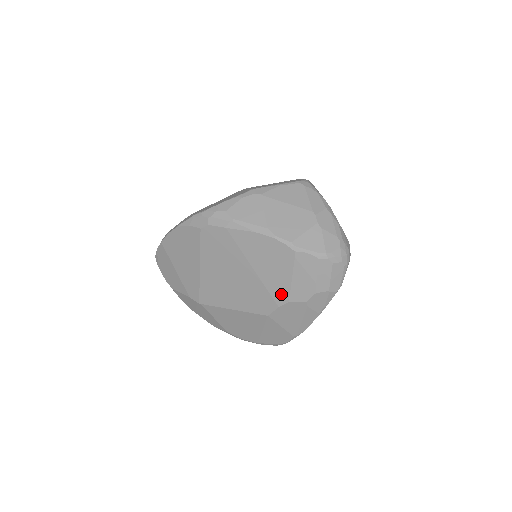
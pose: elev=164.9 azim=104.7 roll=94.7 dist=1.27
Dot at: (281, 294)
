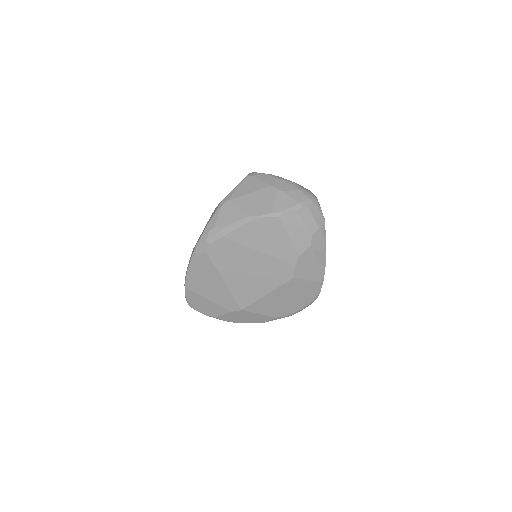
Dot at: (290, 254)
